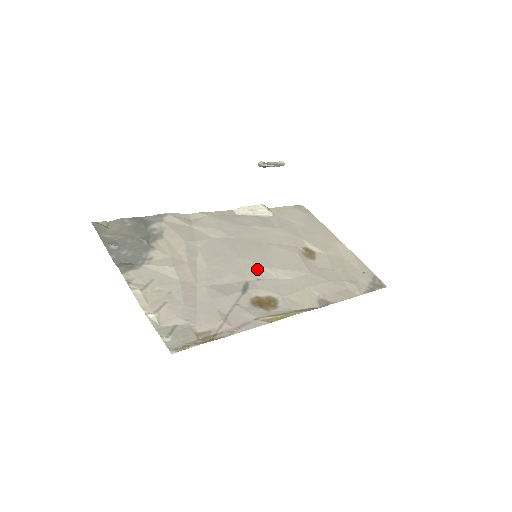
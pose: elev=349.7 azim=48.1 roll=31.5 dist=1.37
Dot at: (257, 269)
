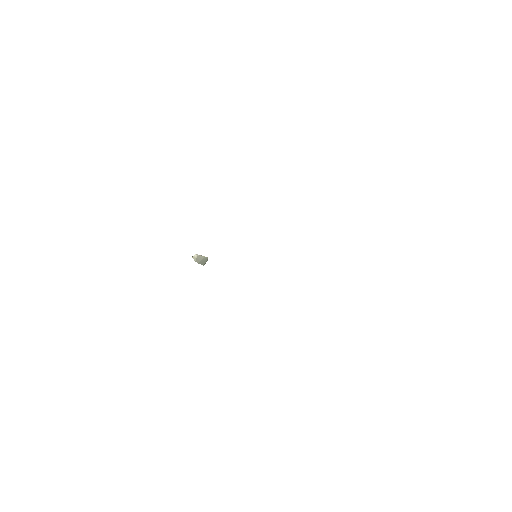
Dot at: occluded
